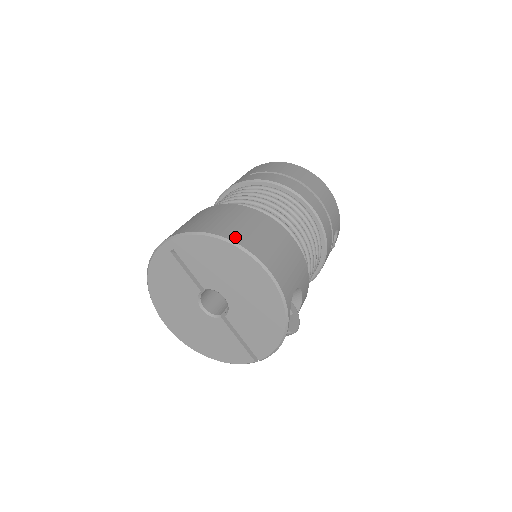
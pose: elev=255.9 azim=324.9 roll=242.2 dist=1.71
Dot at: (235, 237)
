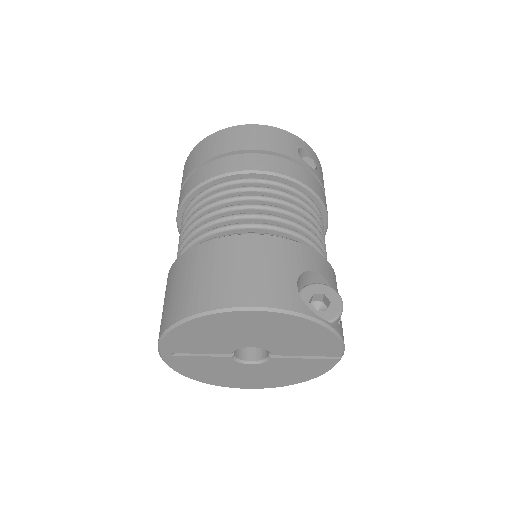
Dot at: (193, 307)
